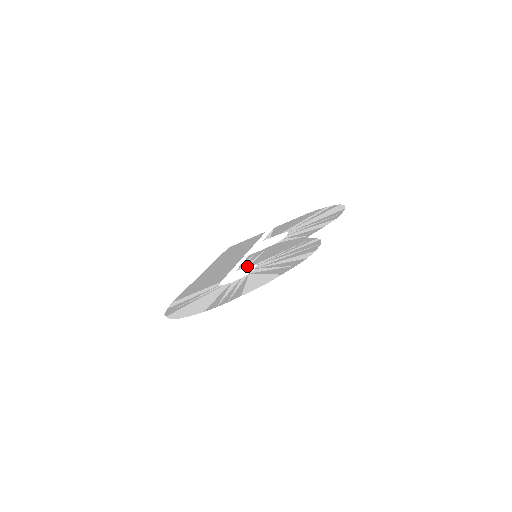
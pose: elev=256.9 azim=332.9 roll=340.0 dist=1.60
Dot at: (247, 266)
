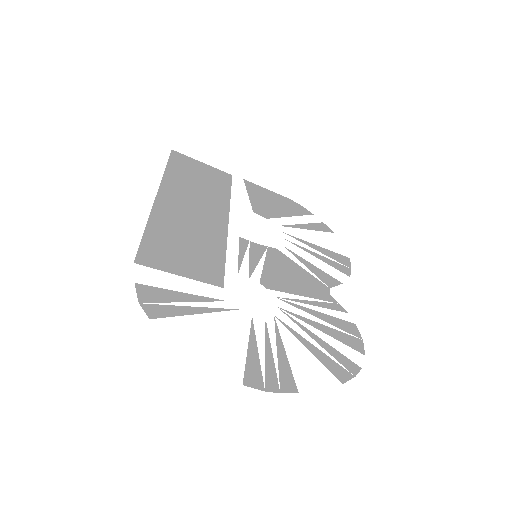
Dot at: (257, 281)
